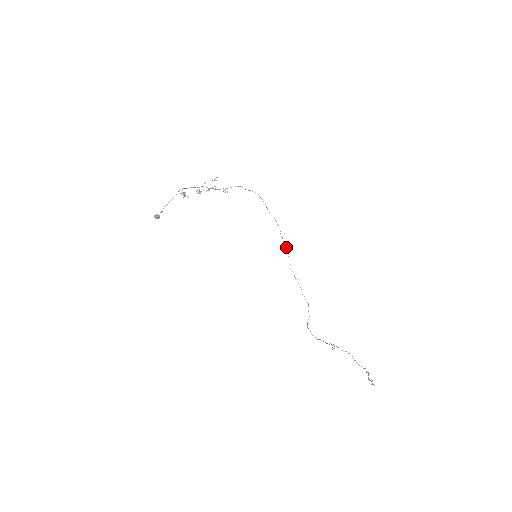
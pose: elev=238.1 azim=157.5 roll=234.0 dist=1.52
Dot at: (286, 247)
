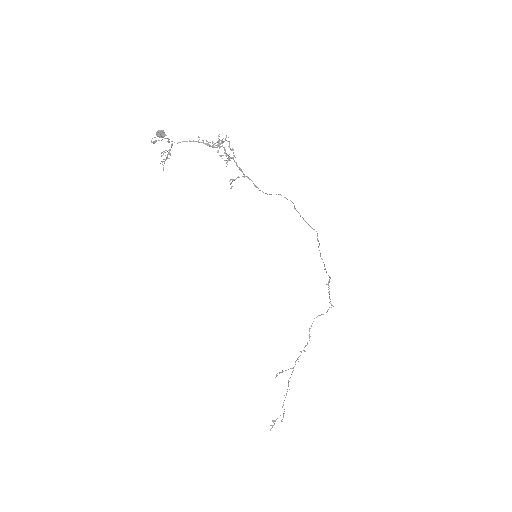
Dot at: occluded
